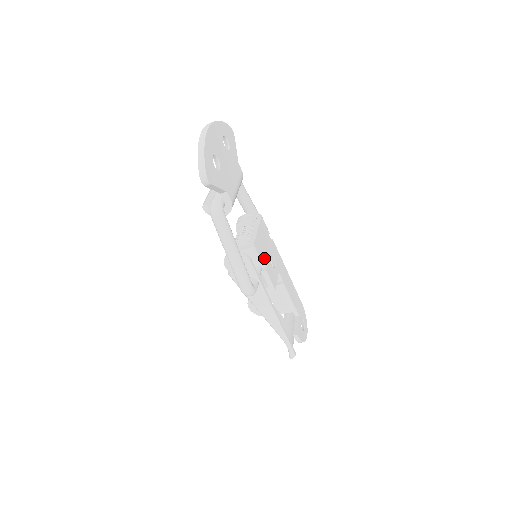
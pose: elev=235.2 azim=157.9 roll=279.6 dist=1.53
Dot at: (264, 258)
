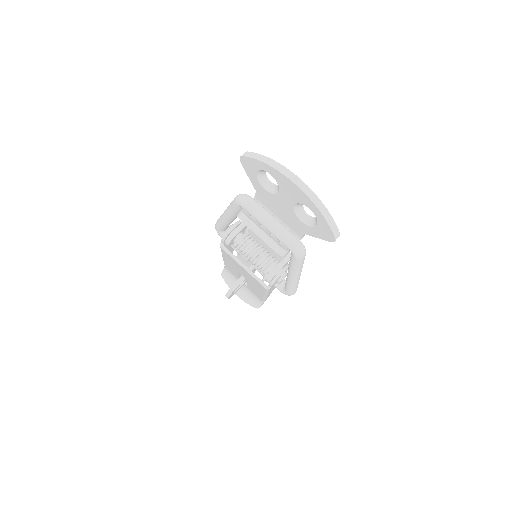
Dot at: occluded
